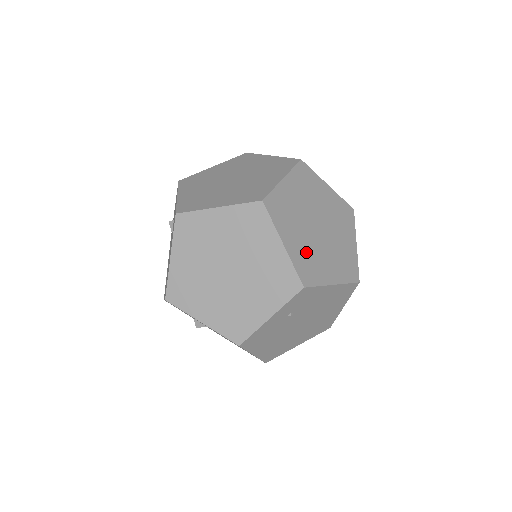
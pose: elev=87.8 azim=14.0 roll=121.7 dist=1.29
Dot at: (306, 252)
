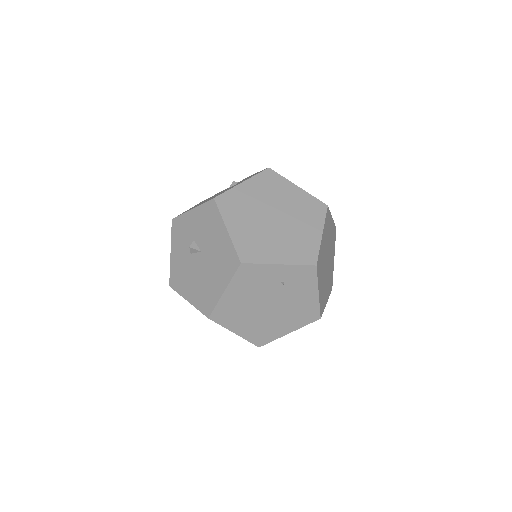
Dot at: (322, 257)
